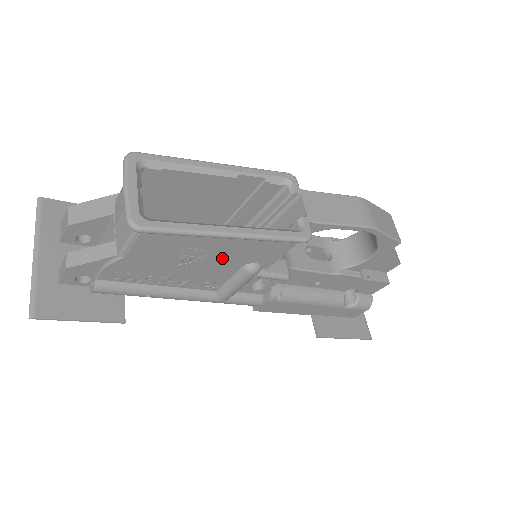
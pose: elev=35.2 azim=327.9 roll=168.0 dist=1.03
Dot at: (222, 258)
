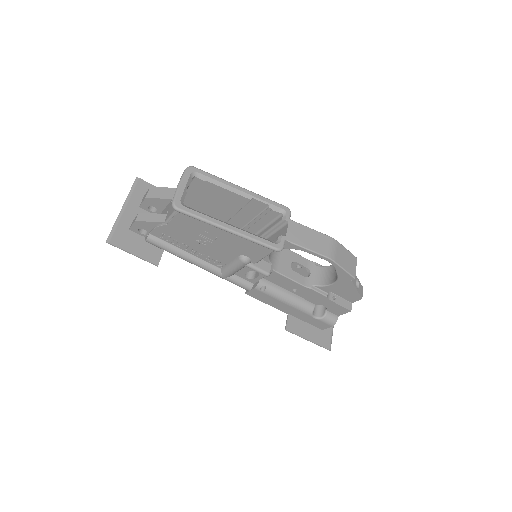
Dot at: (225, 245)
